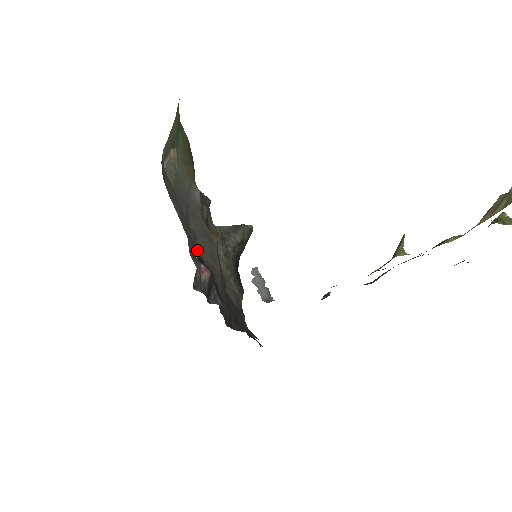
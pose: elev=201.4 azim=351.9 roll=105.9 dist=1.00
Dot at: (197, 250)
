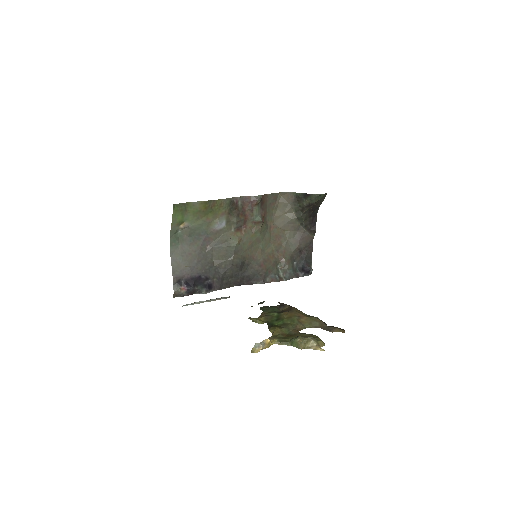
Dot at: (189, 275)
